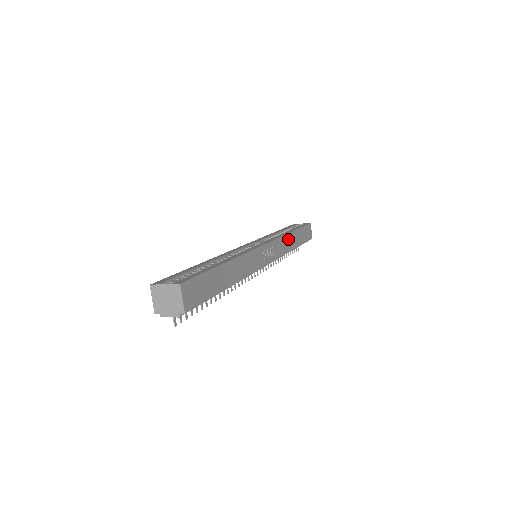
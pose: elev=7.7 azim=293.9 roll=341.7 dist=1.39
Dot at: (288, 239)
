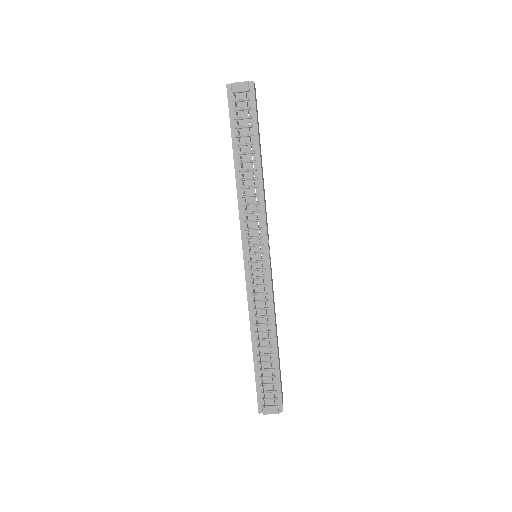
Dot at: (275, 318)
